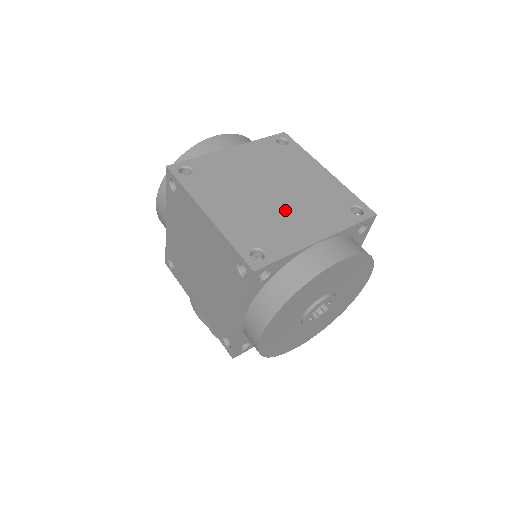
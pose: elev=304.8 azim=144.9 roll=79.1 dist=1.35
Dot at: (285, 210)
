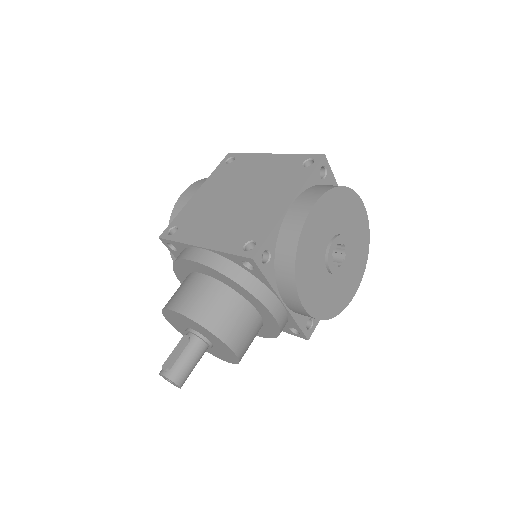
Dot at: occluded
